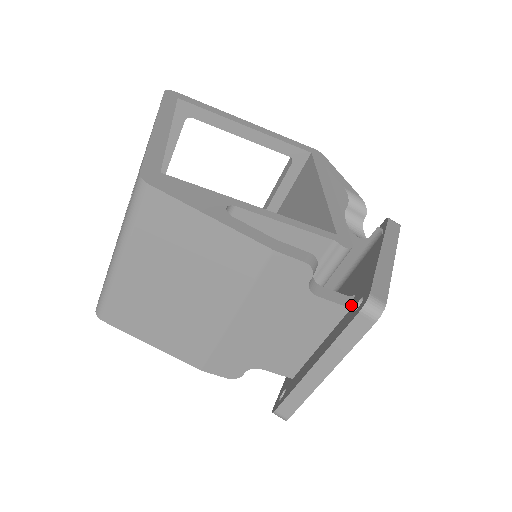
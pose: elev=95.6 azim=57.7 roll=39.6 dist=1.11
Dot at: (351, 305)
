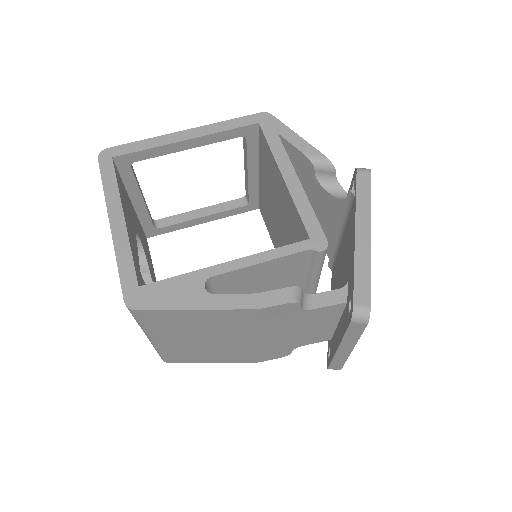
Dot at: (346, 298)
